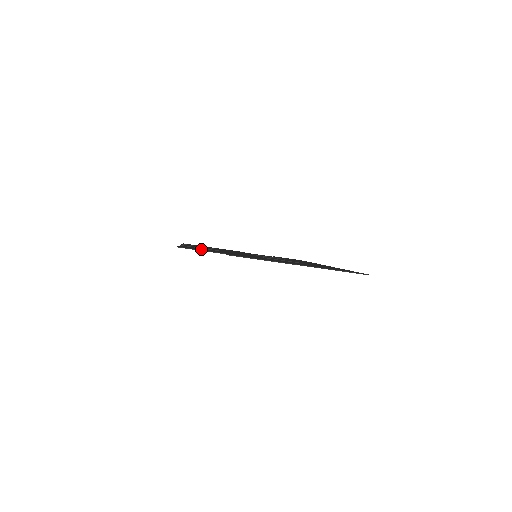
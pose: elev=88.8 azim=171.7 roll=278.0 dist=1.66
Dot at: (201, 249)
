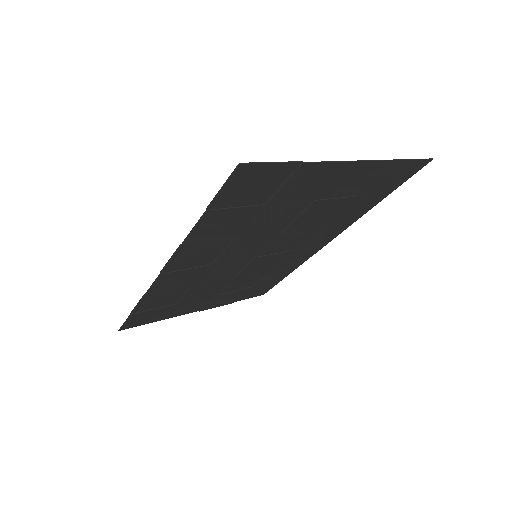
Dot at: (251, 187)
